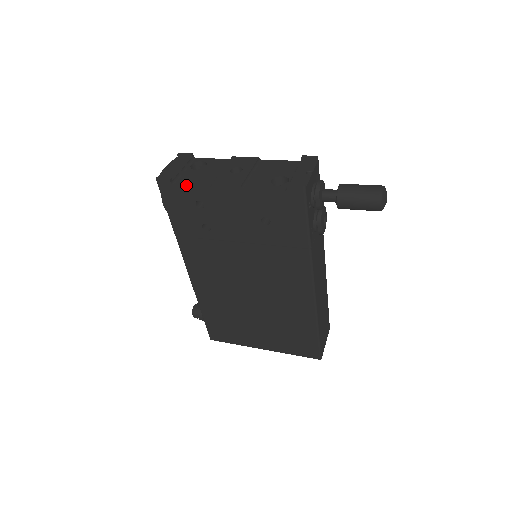
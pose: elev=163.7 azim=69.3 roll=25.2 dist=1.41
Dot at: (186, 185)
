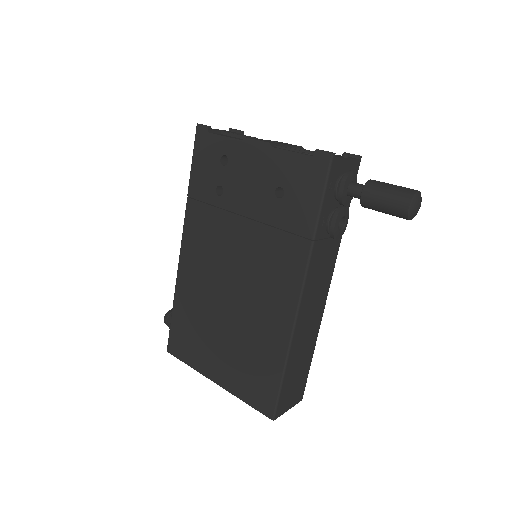
Dot at: (220, 135)
